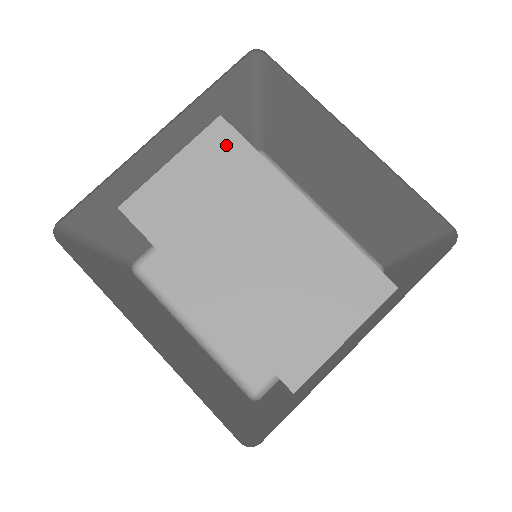
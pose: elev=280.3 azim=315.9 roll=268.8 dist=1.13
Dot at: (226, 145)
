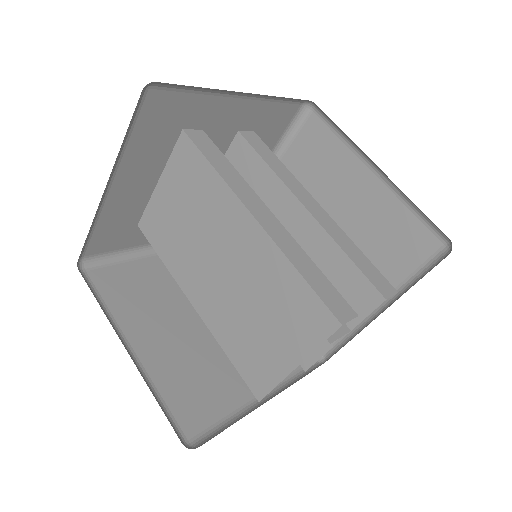
Dot at: (190, 162)
